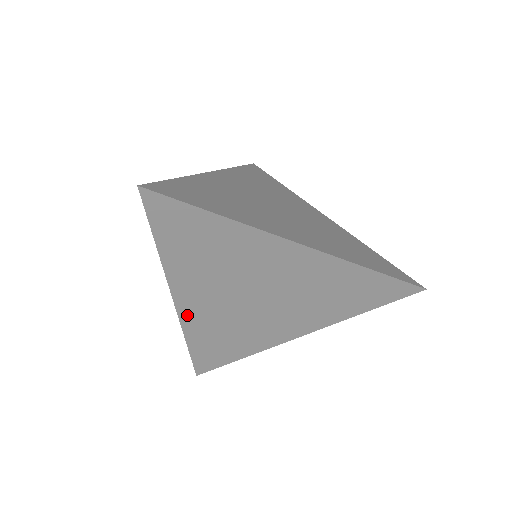
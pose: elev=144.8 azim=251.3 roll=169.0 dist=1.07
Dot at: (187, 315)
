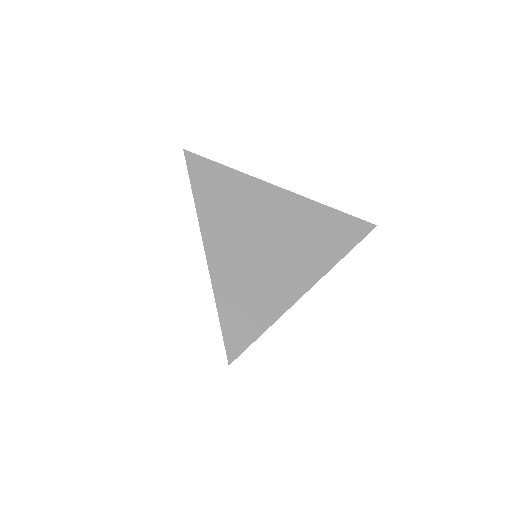
Dot at: occluded
